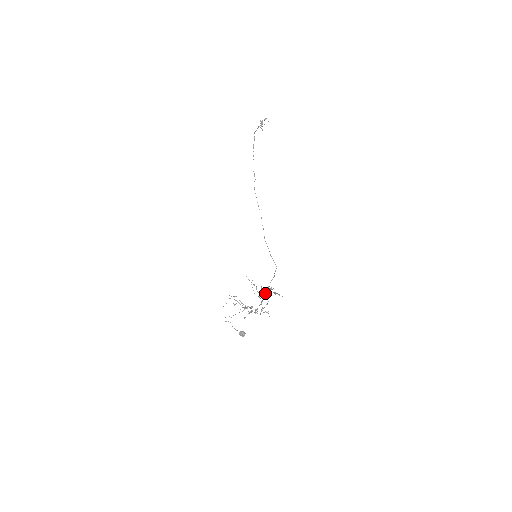
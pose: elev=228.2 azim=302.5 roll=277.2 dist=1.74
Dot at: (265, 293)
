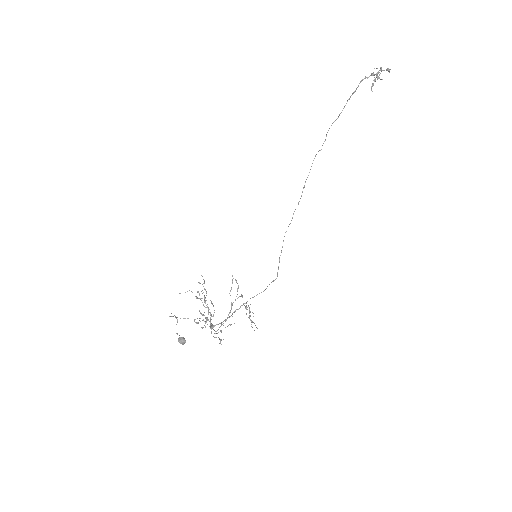
Dot at: (238, 309)
